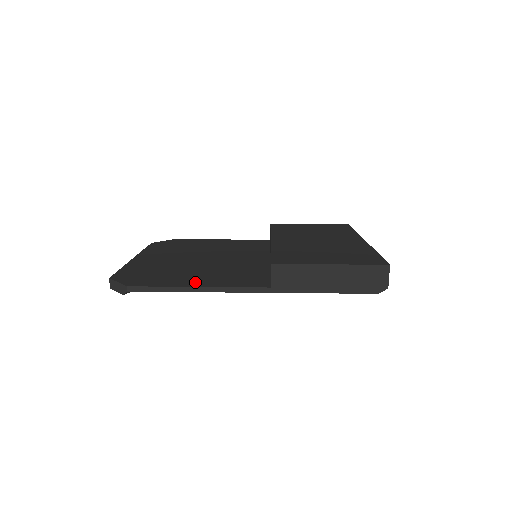
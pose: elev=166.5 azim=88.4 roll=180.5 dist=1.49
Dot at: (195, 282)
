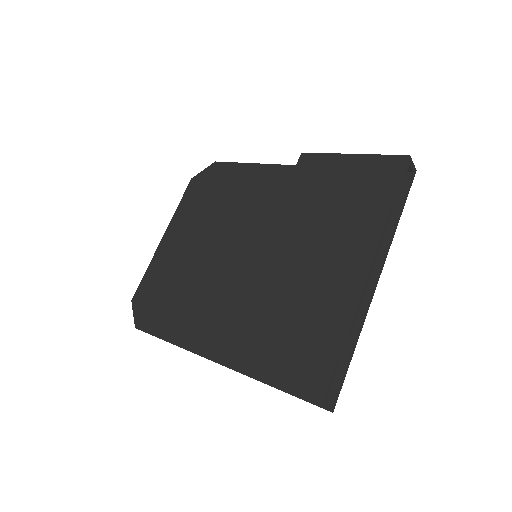
Dot at: (178, 331)
